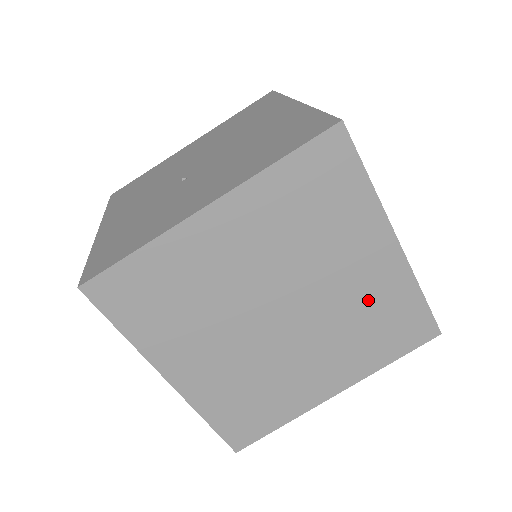
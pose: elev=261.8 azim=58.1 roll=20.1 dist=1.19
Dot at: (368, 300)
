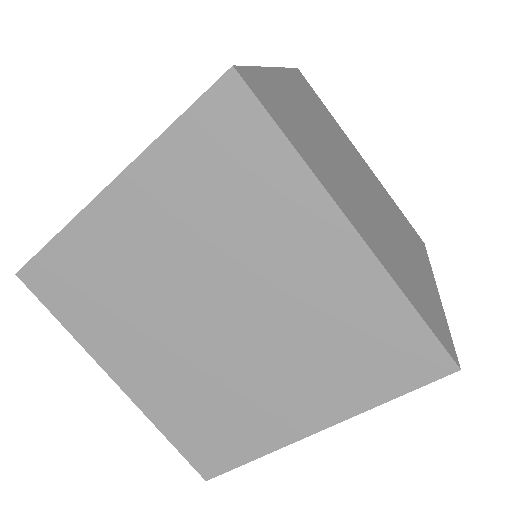
Dot at: (328, 309)
